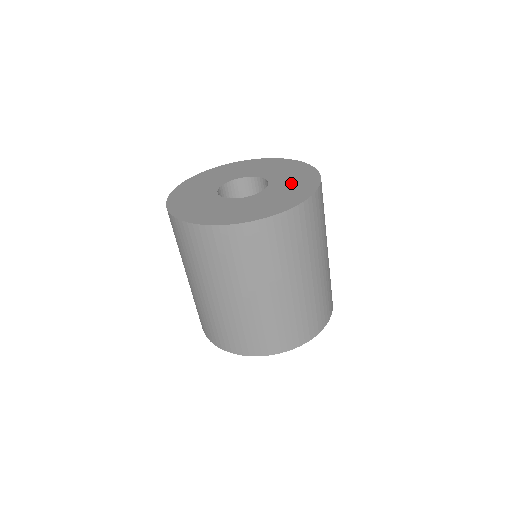
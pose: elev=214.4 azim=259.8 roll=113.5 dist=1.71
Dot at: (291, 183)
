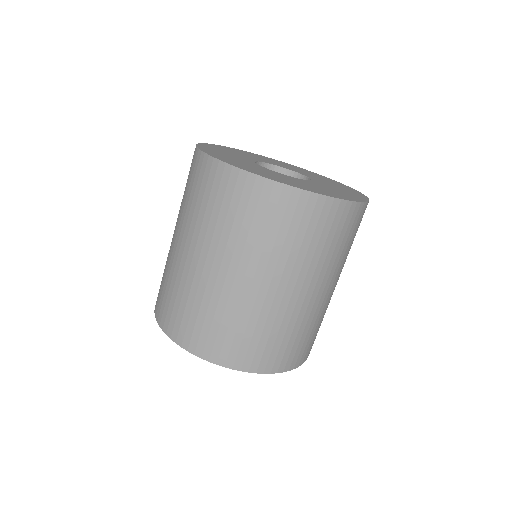
Dot at: (330, 183)
